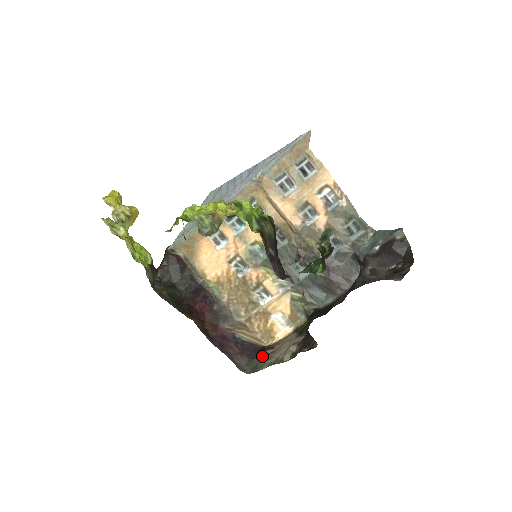
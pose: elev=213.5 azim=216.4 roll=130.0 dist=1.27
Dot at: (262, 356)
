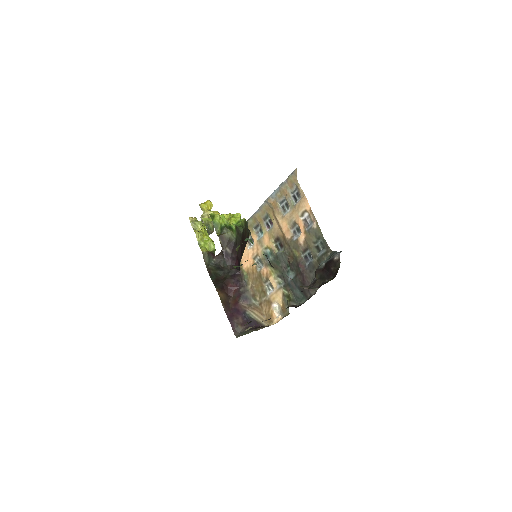
Dot at: (253, 330)
